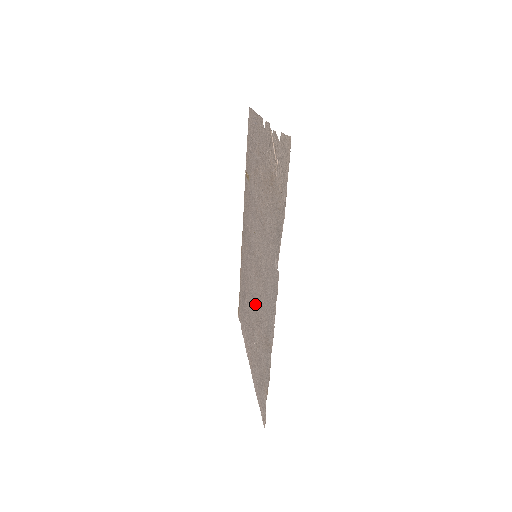
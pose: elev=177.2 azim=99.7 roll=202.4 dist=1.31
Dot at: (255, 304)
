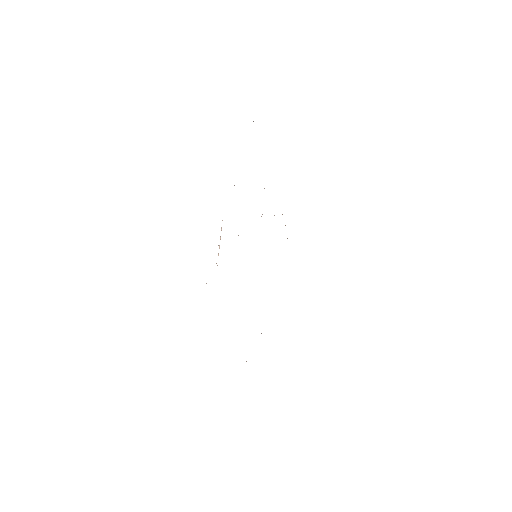
Dot at: occluded
